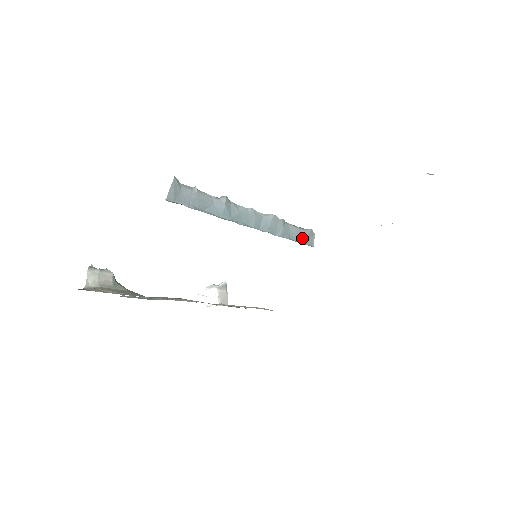
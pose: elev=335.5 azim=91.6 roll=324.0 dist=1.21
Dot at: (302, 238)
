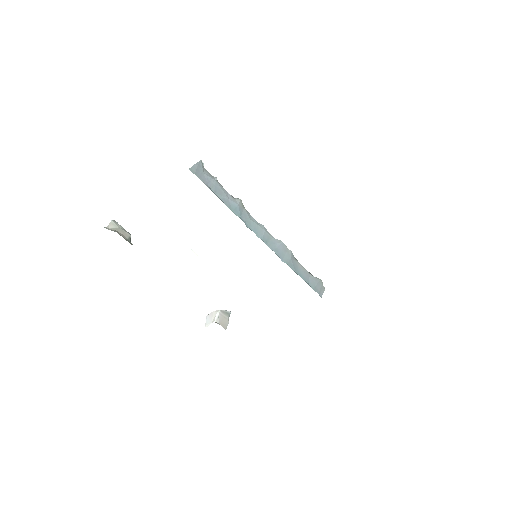
Dot at: (310, 282)
